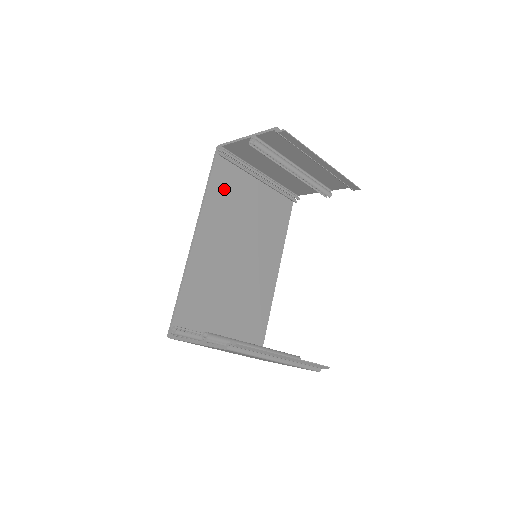
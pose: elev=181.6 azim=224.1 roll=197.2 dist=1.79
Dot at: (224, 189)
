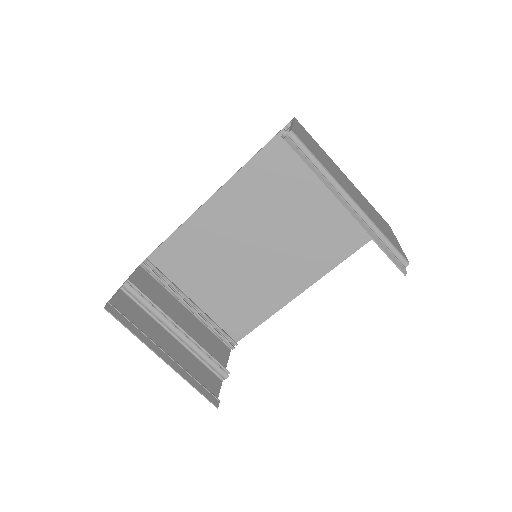
Dot at: (276, 169)
